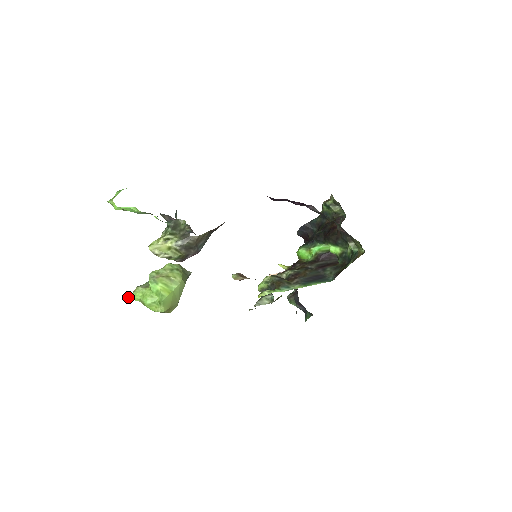
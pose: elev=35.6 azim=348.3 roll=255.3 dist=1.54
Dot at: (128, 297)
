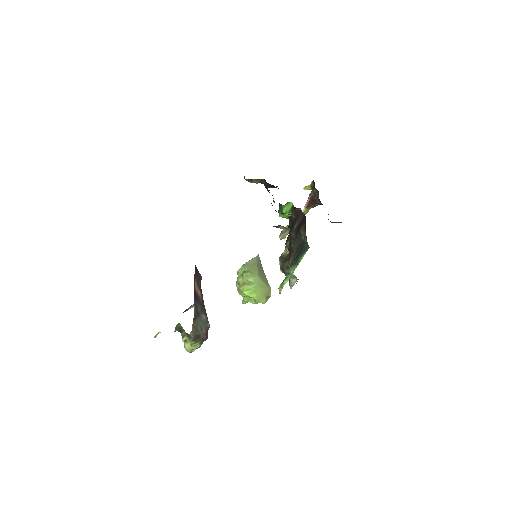
Dot at: (244, 303)
